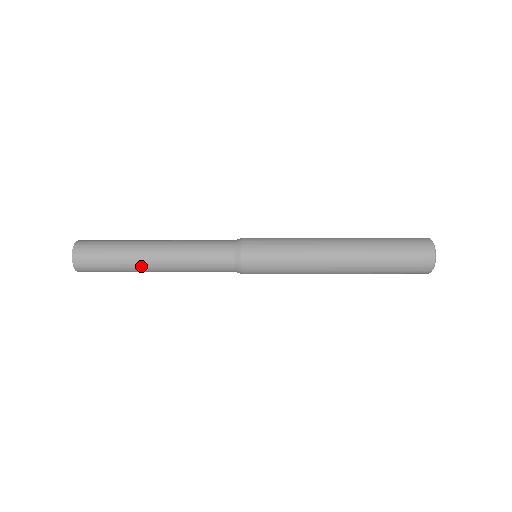
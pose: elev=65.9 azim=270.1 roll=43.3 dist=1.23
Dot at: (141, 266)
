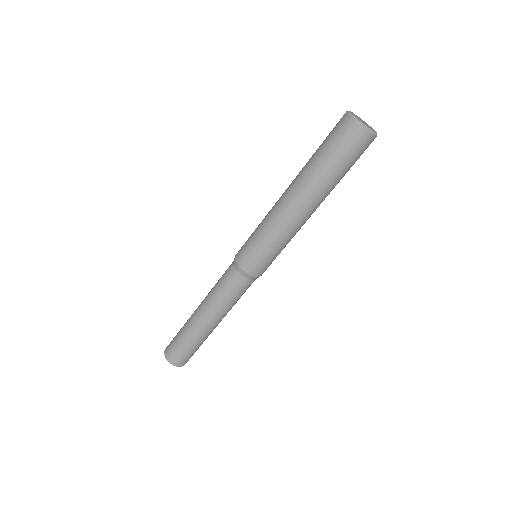
Dot at: (207, 333)
